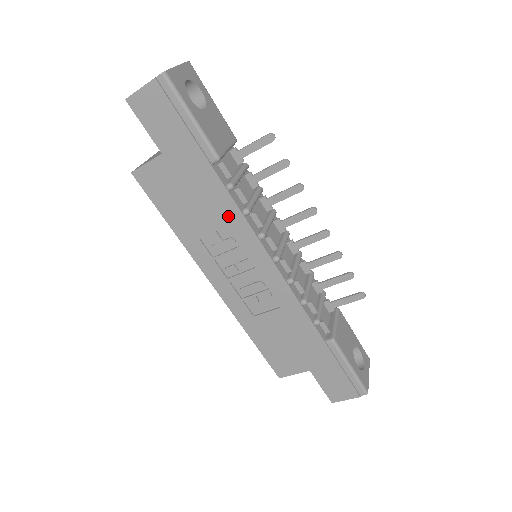
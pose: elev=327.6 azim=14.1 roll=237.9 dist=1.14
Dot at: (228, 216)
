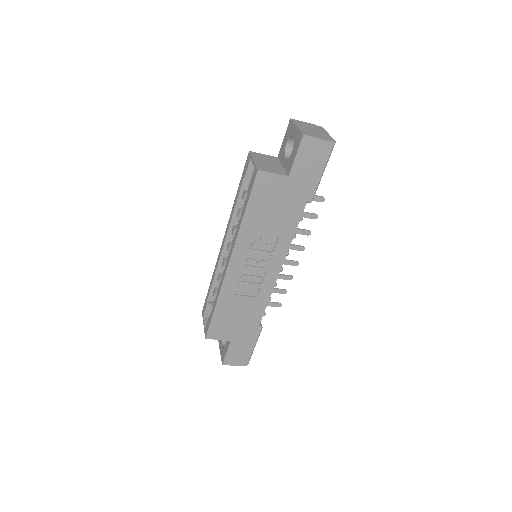
Dot at: (285, 233)
